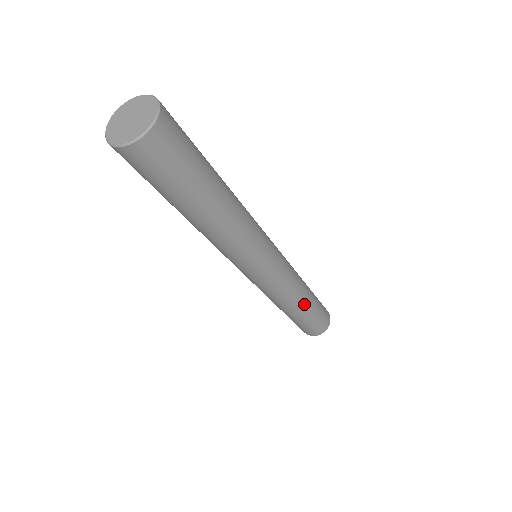
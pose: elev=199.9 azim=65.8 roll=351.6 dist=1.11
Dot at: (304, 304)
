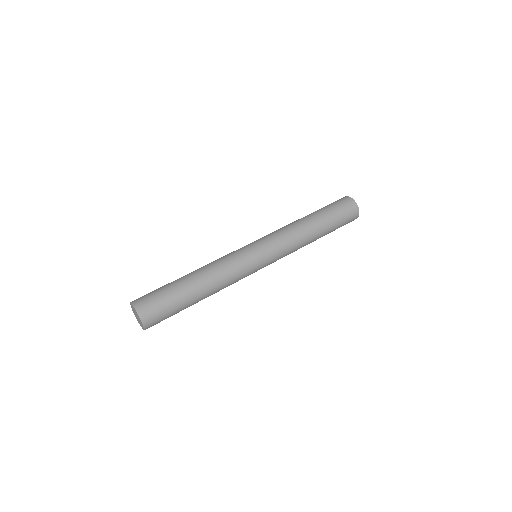
Dot at: (316, 235)
